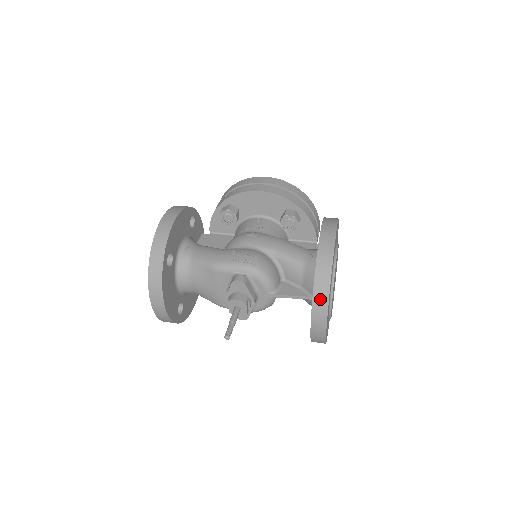
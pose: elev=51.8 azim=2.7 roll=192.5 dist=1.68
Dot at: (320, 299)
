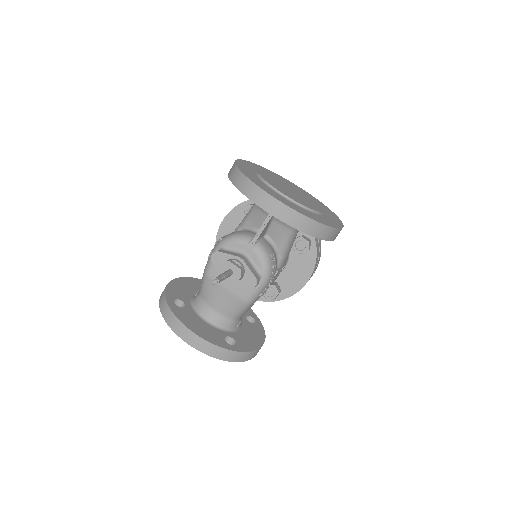
Dot at: (246, 187)
